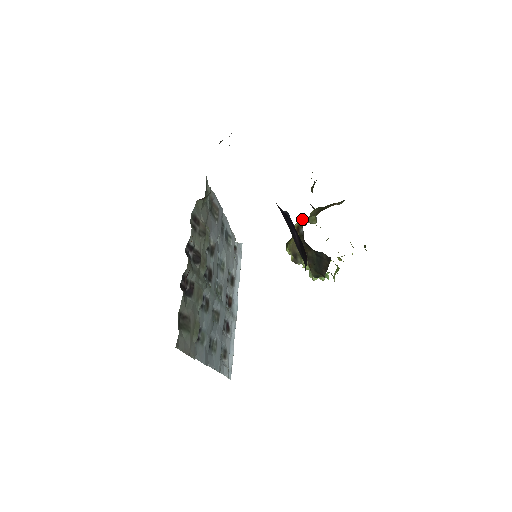
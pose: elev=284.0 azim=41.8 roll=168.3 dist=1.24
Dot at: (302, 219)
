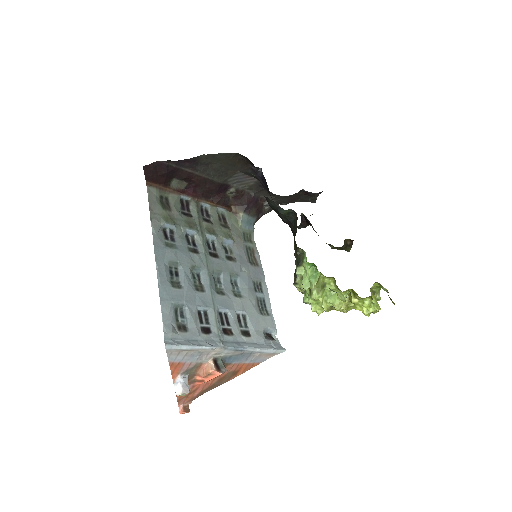
Dot at: occluded
